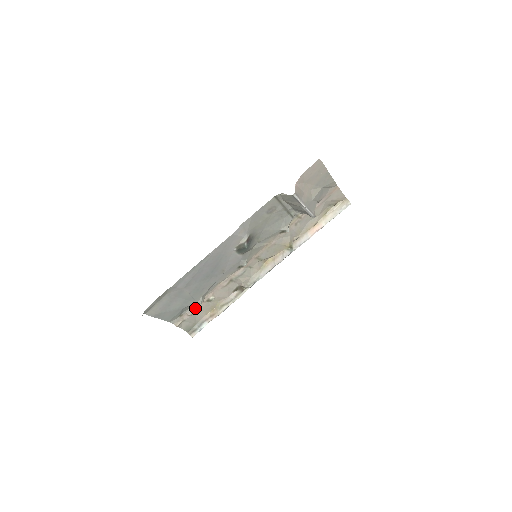
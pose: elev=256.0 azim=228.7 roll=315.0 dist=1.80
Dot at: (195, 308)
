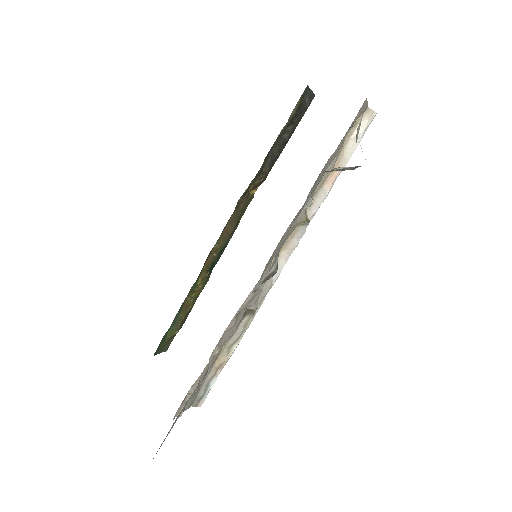
Dot at: (198, 379)
